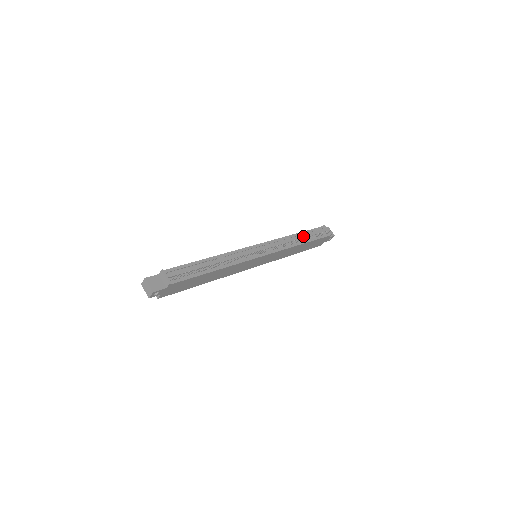
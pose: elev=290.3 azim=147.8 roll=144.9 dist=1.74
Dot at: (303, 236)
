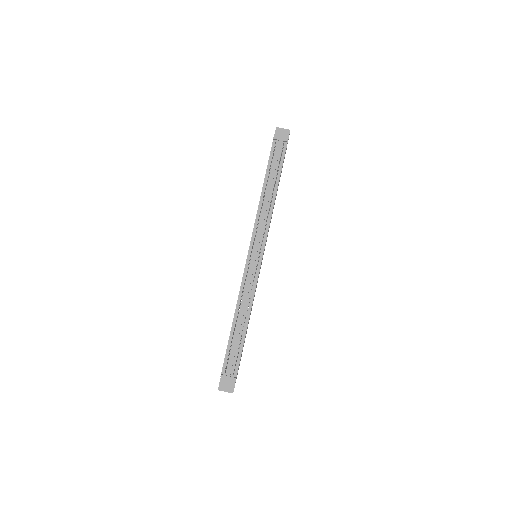
Dot at: (270, 185)
